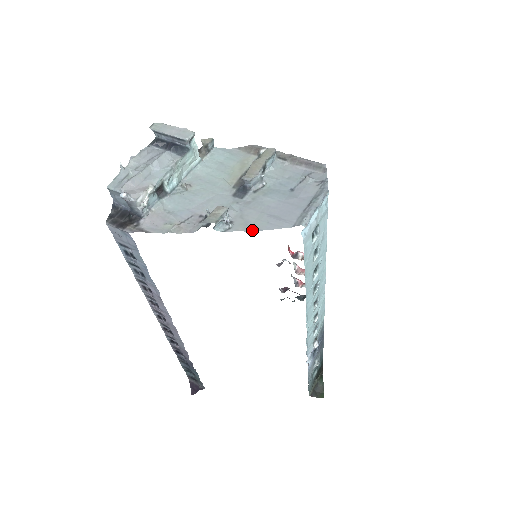
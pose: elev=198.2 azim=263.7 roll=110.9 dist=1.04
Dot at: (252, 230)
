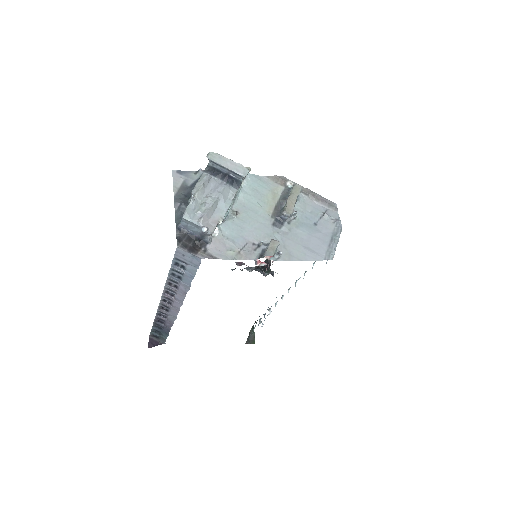
Dot at: (295, 260)
